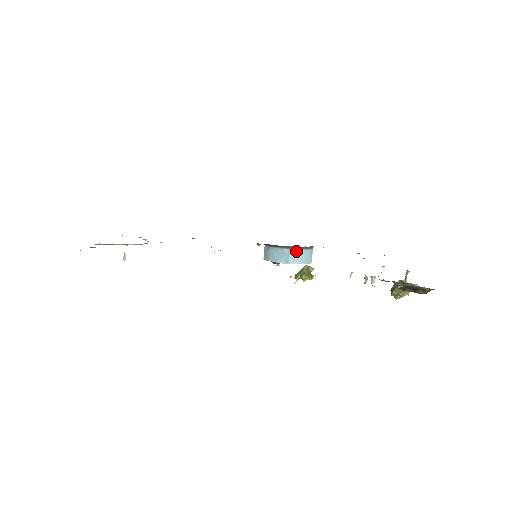
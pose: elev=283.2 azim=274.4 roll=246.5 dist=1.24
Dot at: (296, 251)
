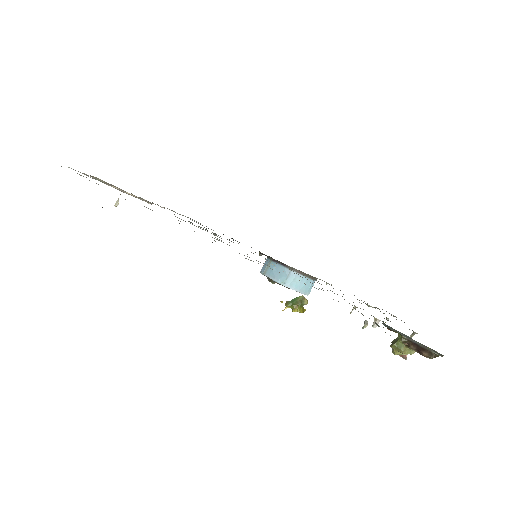
Dot at: (298, 275)
